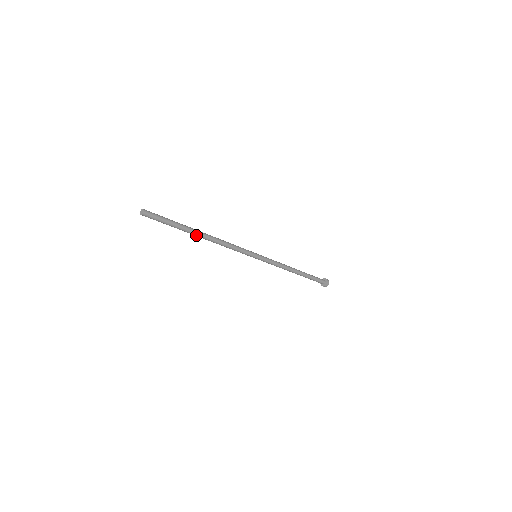
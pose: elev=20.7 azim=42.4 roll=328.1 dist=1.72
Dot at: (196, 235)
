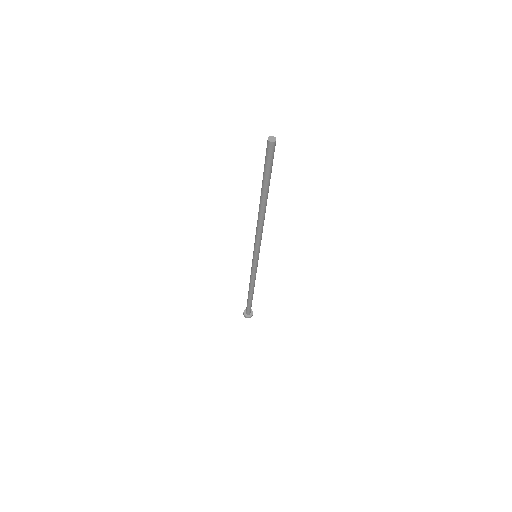
Dot at: (266, 201)
